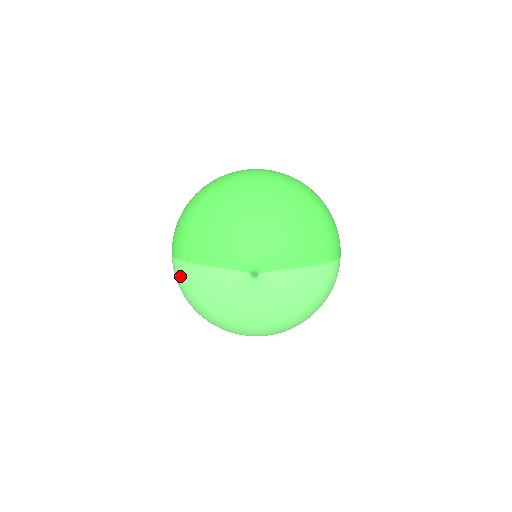
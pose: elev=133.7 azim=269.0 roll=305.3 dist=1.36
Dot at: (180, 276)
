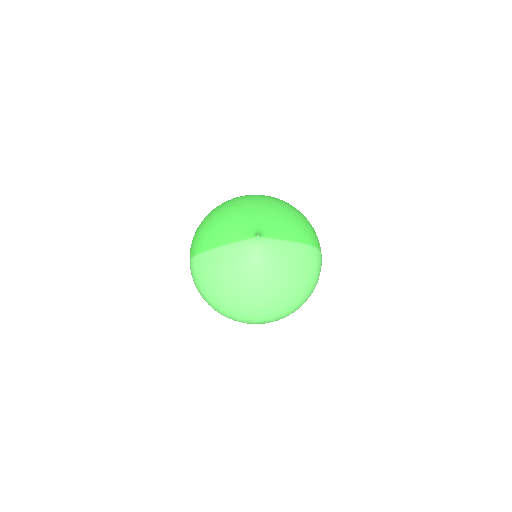
Dot at: (198, 268)
